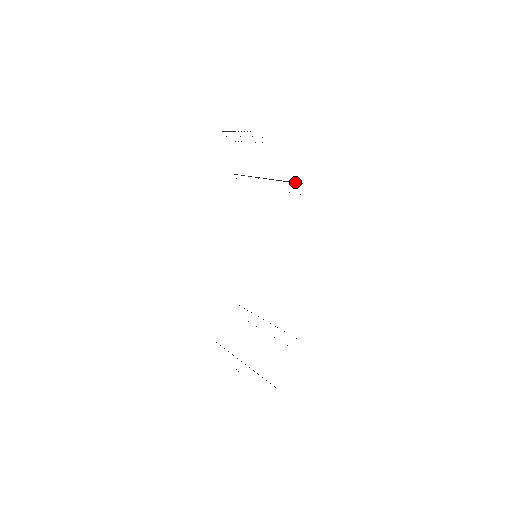
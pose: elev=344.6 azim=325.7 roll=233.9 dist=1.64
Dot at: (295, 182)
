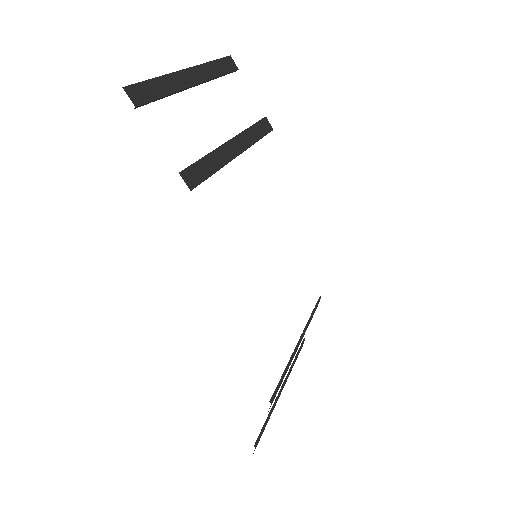
Dot at: (188, 166)
